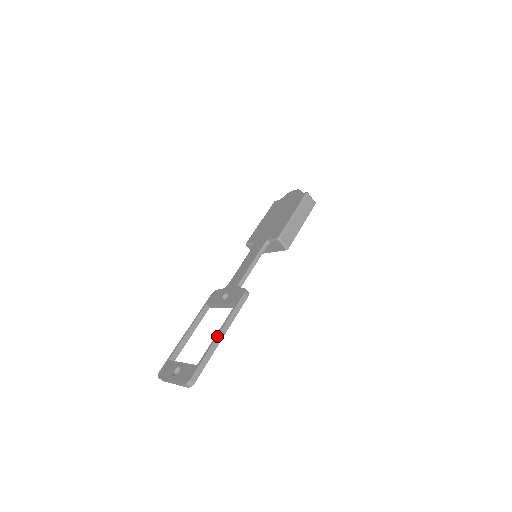
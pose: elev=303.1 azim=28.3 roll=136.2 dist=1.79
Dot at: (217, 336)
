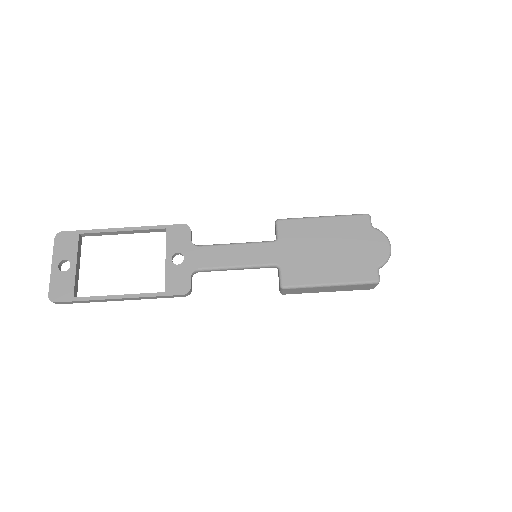
Dot at: (115, 299)
